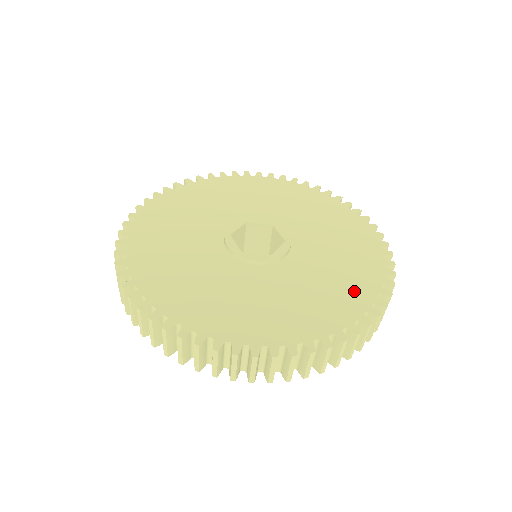
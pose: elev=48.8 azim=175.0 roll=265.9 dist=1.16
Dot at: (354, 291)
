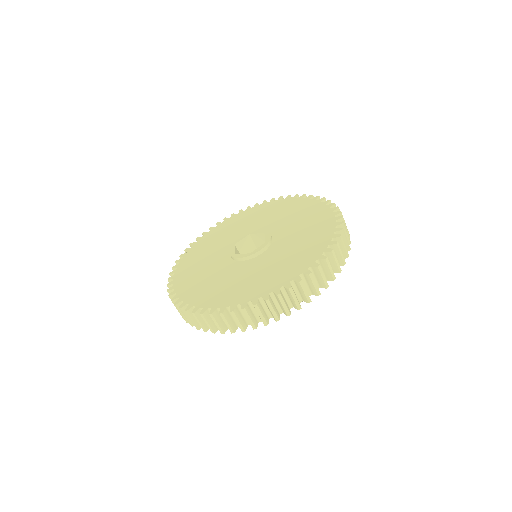
Dot at: (320, 220)
